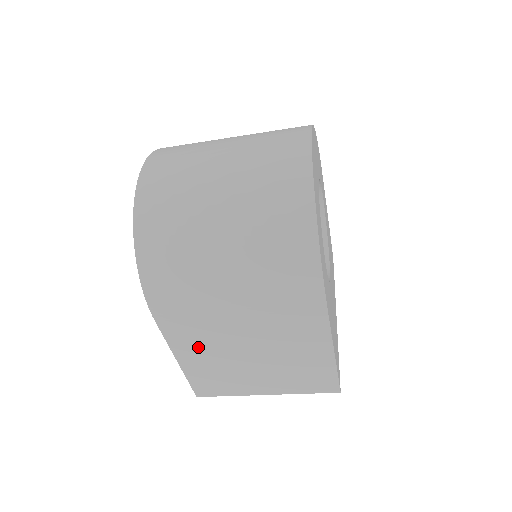
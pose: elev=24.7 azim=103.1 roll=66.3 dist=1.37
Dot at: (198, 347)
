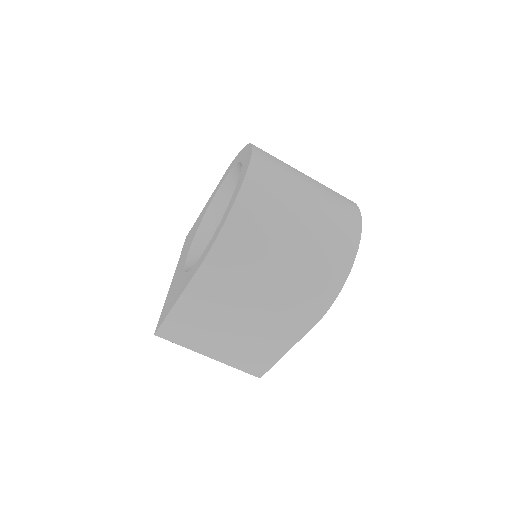
Dot at: (204, 303)
